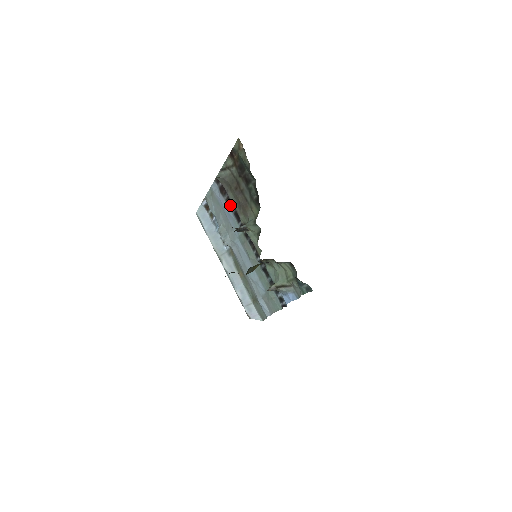
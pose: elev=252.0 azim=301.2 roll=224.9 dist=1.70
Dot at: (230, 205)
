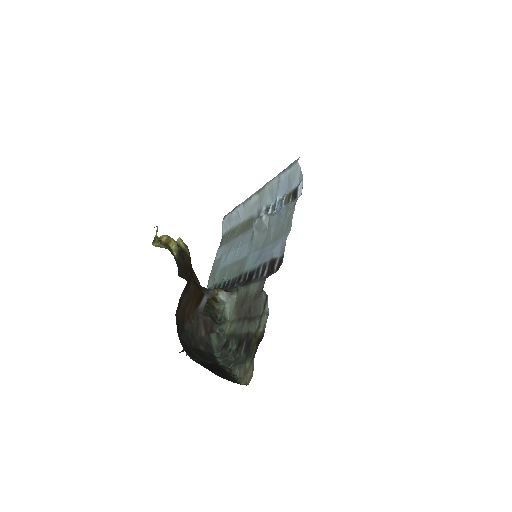
Dot at: (259, 271)
